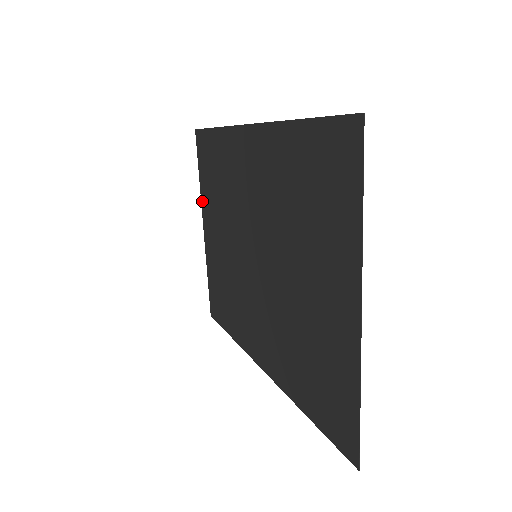
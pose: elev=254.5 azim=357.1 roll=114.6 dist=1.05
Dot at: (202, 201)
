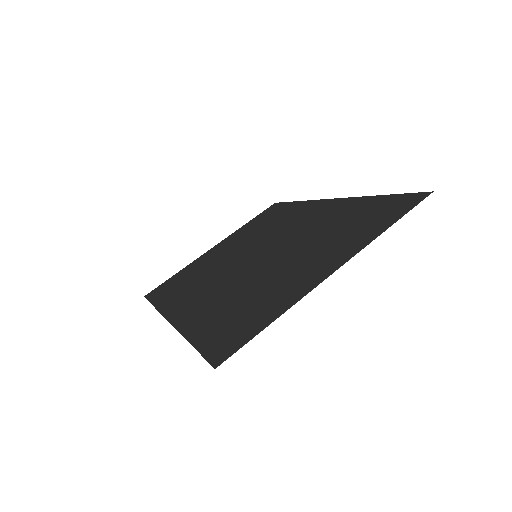
Dot at: (233, 234)
